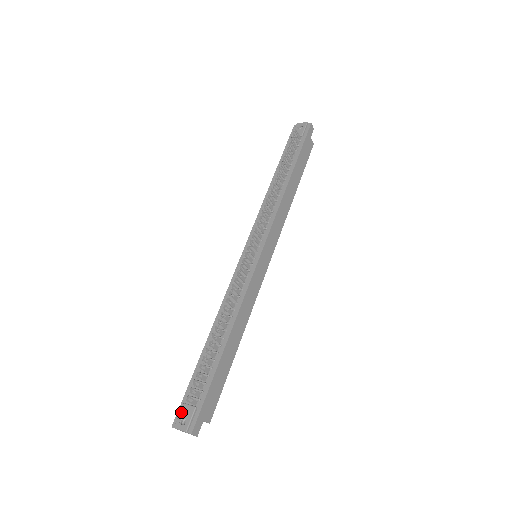
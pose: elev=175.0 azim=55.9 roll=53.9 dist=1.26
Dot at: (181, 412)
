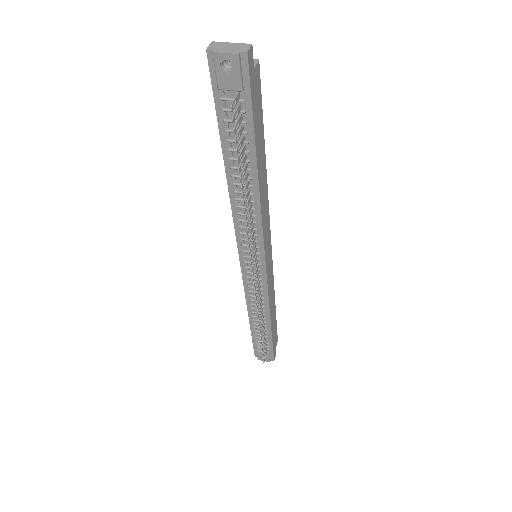
Dot at: (258, 355)
